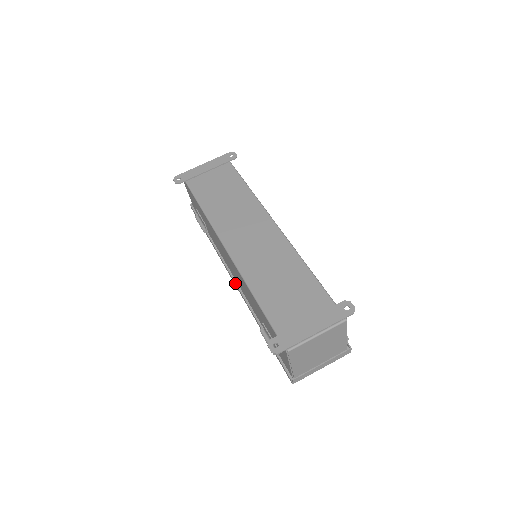
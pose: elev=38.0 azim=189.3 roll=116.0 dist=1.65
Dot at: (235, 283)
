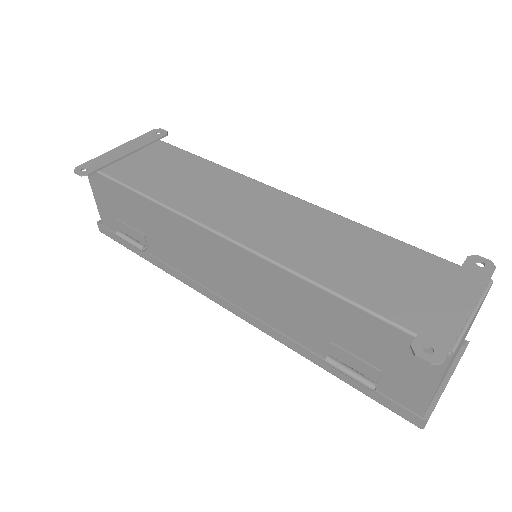
Dot at: (236, 306)
